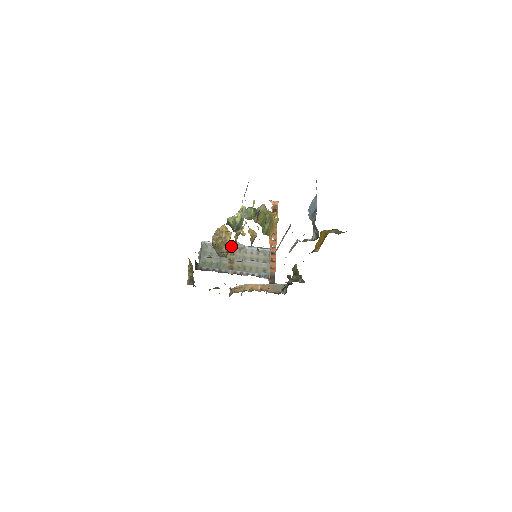
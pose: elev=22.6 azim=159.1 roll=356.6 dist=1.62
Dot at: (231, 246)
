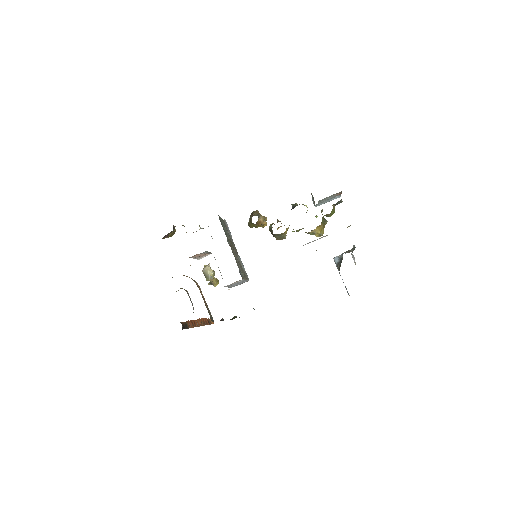
Dot at: (234, 245)
